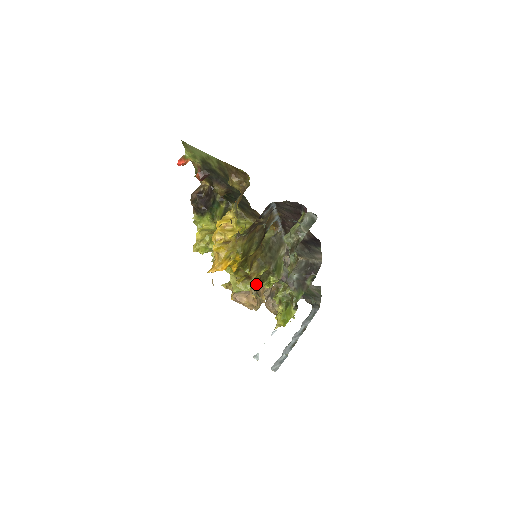
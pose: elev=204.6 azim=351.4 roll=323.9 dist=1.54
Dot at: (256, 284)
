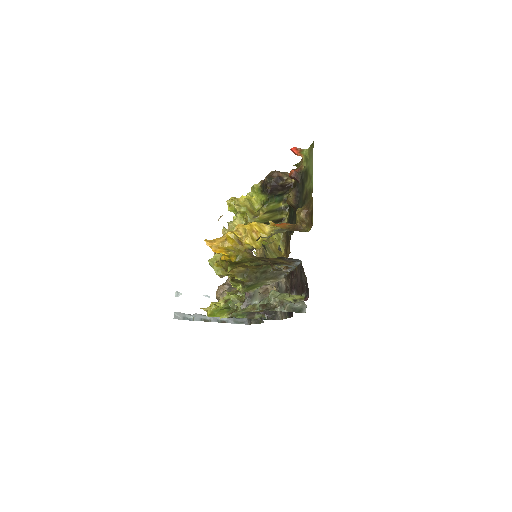
Dot at: occluded
